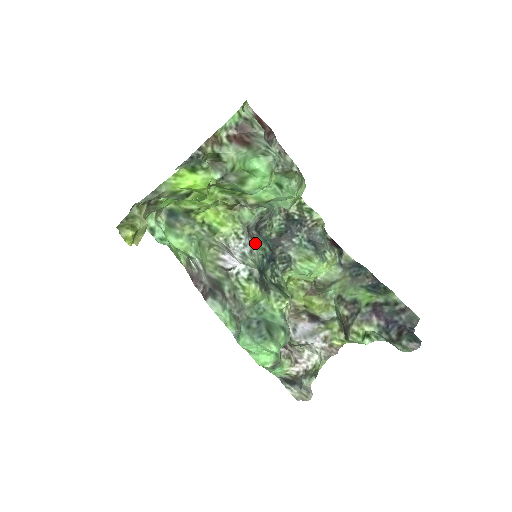
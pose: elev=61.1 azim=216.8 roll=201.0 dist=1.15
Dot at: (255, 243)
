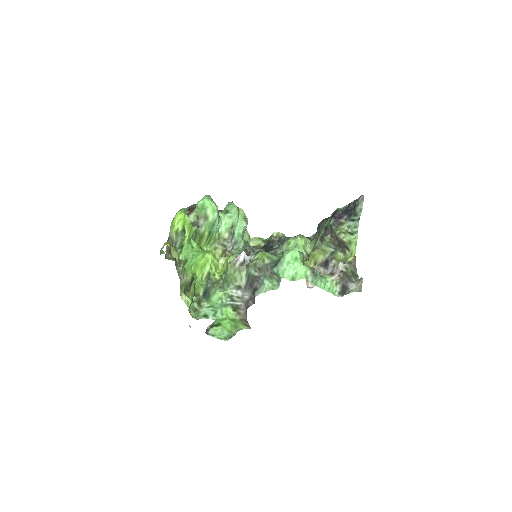
Dot at: occluded
